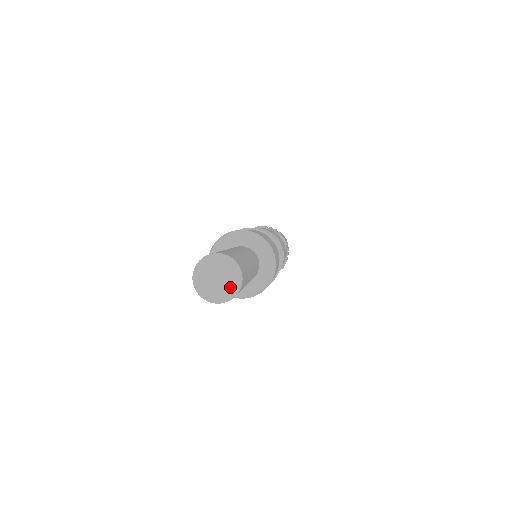
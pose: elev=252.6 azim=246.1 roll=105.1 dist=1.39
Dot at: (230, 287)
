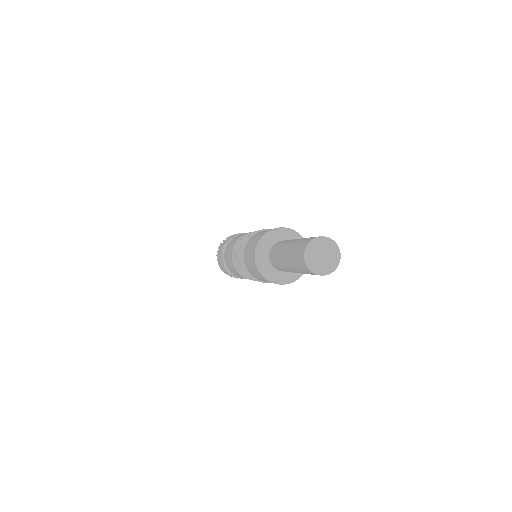
Dot at: (332, 261)
